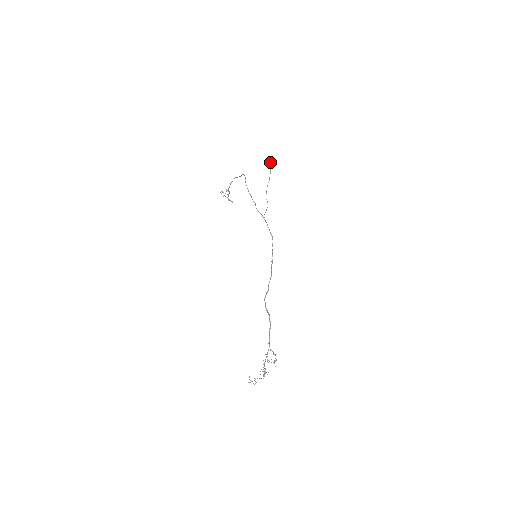
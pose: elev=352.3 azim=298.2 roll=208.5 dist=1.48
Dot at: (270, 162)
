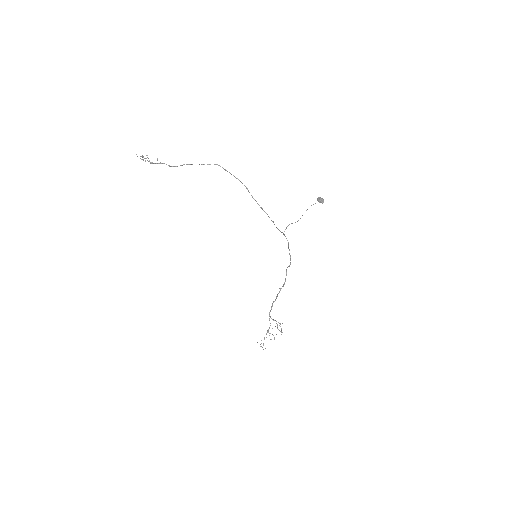
Dot at: (318, 201)
